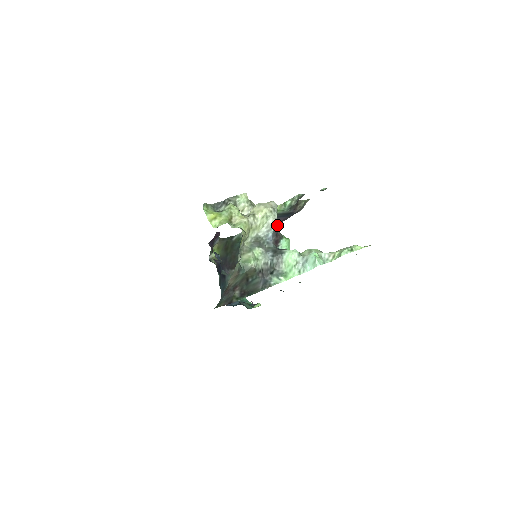
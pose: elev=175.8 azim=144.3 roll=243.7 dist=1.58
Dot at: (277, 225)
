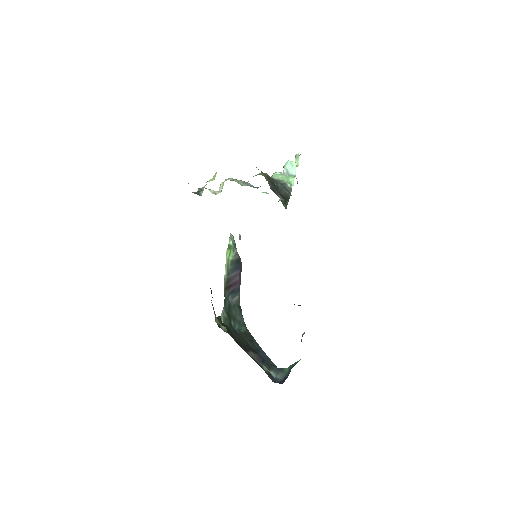
Dot at: (239, 293)
